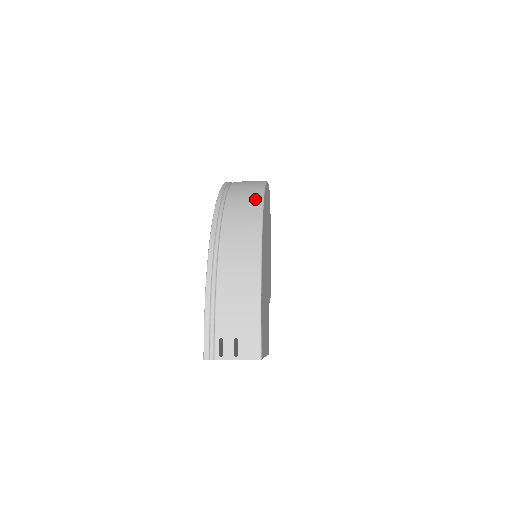
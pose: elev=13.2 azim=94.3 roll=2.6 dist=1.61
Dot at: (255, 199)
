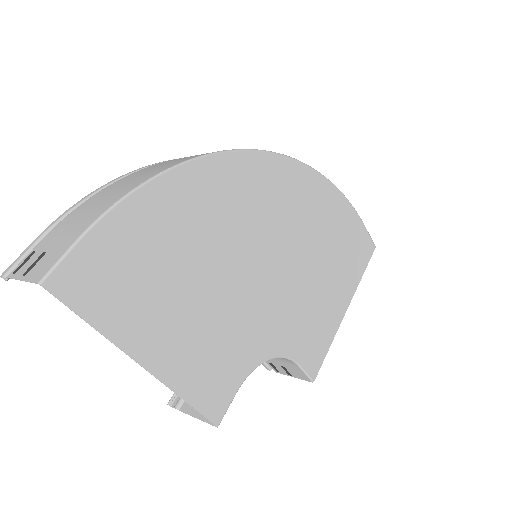
Dot at: occluded
